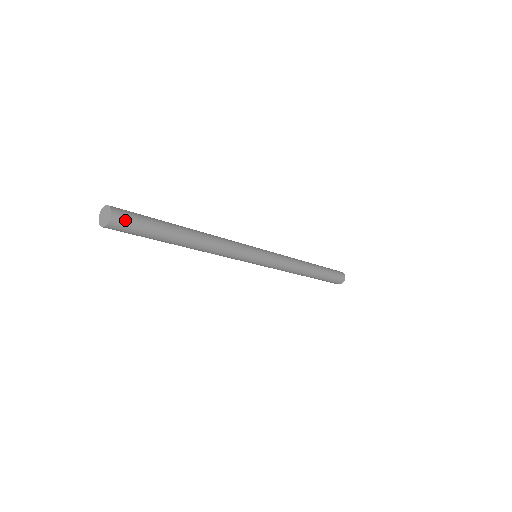
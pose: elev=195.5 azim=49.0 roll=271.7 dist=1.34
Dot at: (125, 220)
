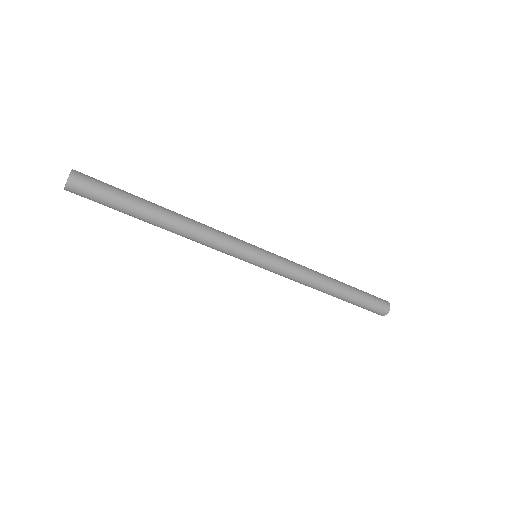
Dot at: (82, 191)
